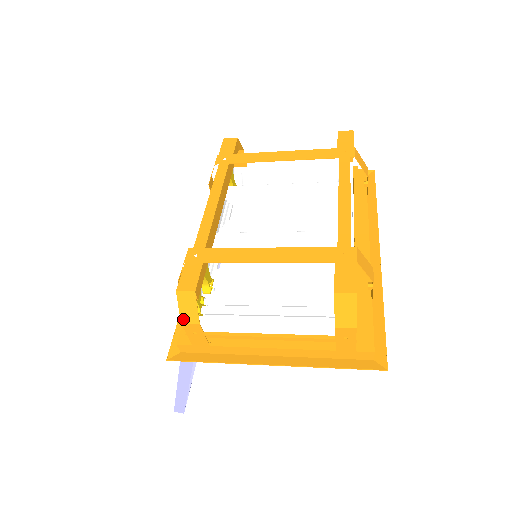
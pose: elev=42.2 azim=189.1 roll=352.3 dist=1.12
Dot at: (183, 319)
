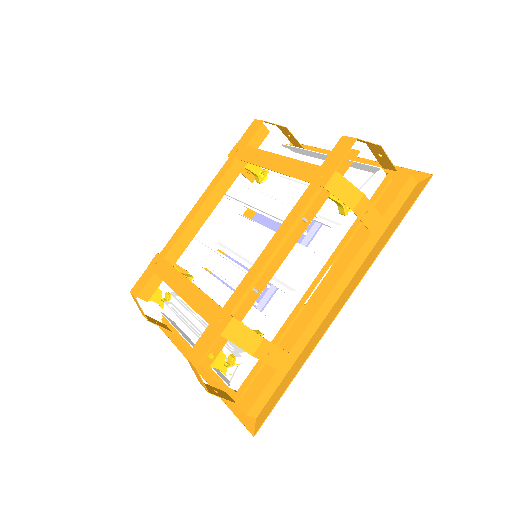
Dot at: (141, 312)
